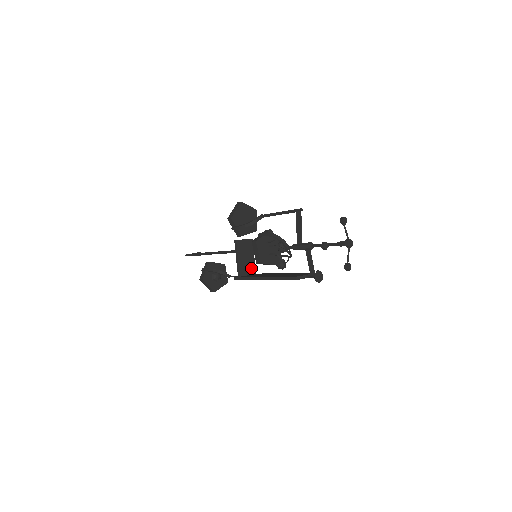
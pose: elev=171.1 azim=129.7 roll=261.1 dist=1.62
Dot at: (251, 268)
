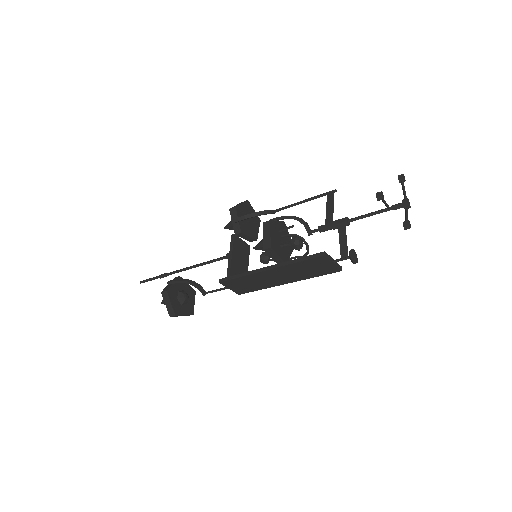
Dot at: occluded
